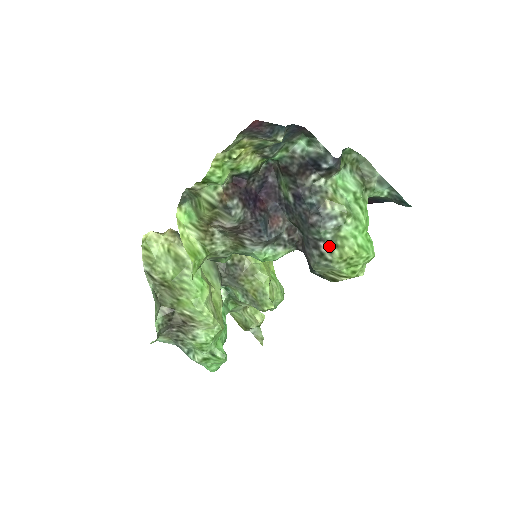
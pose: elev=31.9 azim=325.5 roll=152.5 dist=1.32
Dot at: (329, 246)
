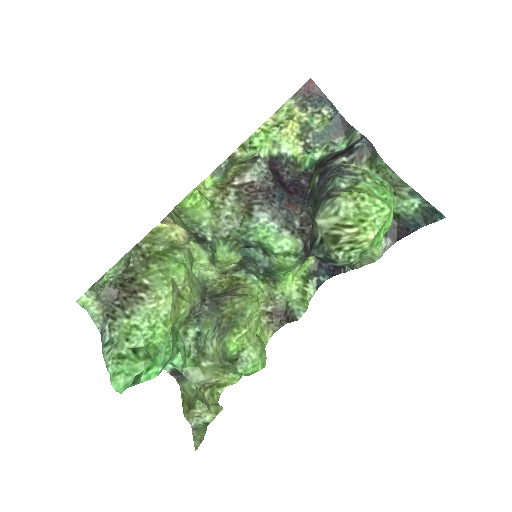
Dot at: (341, 190)
